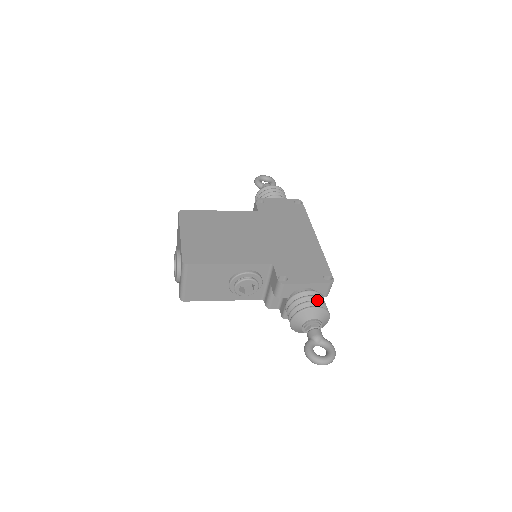
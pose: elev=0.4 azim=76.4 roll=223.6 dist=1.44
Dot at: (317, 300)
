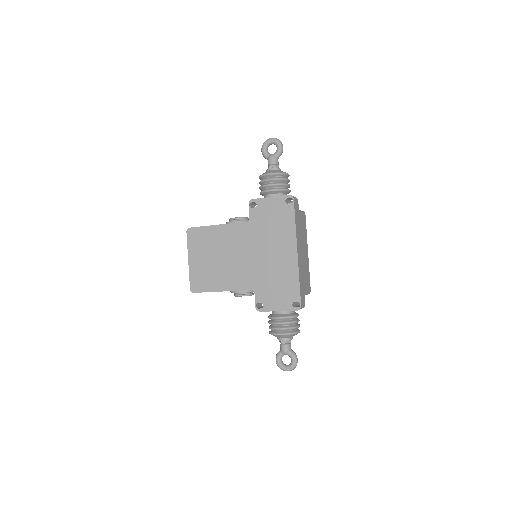
Dot at: (285, 325)
